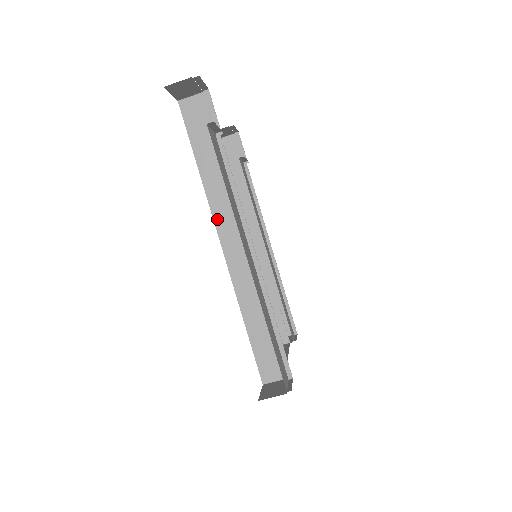
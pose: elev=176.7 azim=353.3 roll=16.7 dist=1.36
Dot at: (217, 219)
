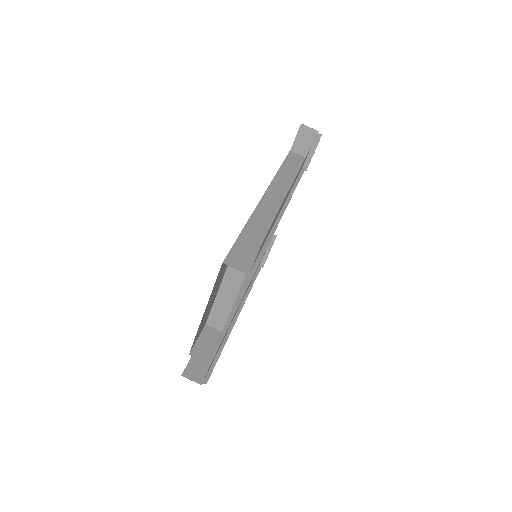
Dot at: (272, 187)
